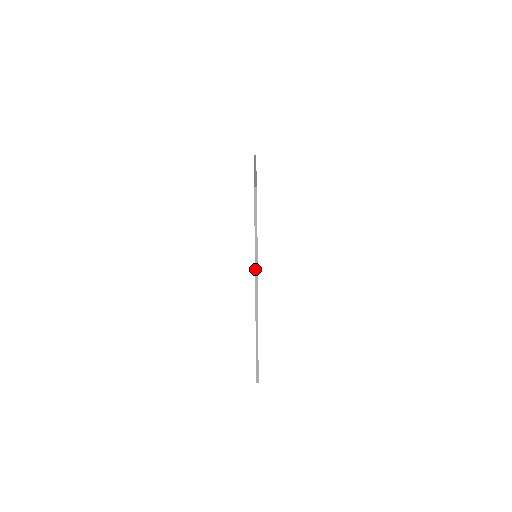
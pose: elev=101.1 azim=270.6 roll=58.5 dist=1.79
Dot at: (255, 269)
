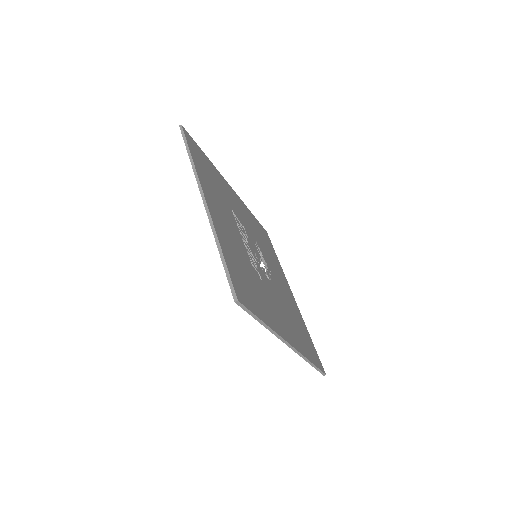
Dot at: (278, 338)
